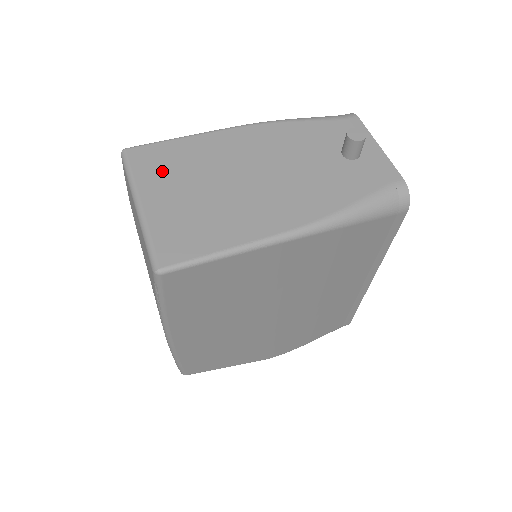
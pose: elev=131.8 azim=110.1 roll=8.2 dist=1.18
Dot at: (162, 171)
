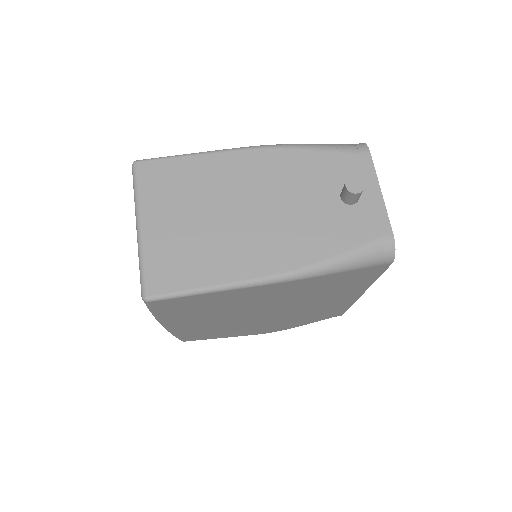
Dot at: (165, 192)
